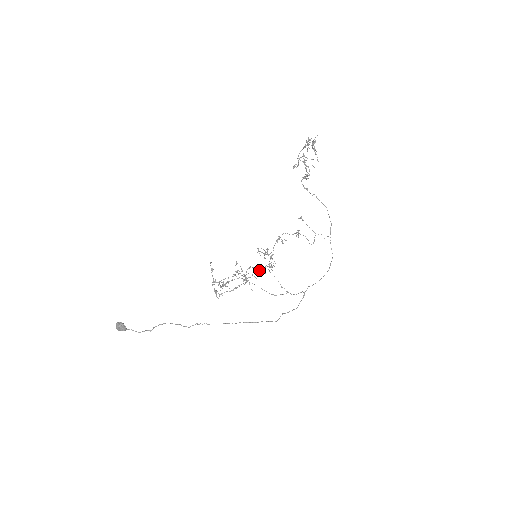
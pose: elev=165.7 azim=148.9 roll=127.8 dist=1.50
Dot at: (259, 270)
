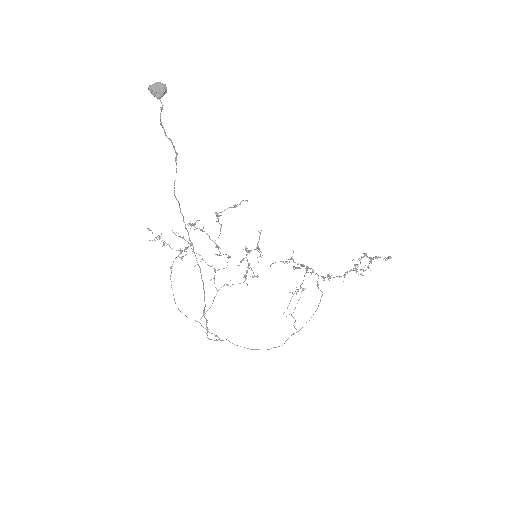
Dot at: occluded
